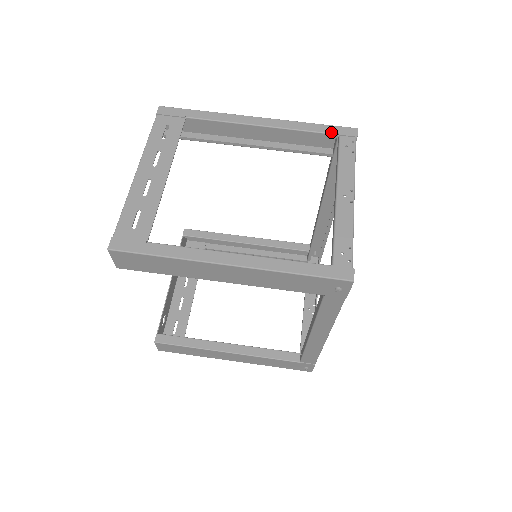
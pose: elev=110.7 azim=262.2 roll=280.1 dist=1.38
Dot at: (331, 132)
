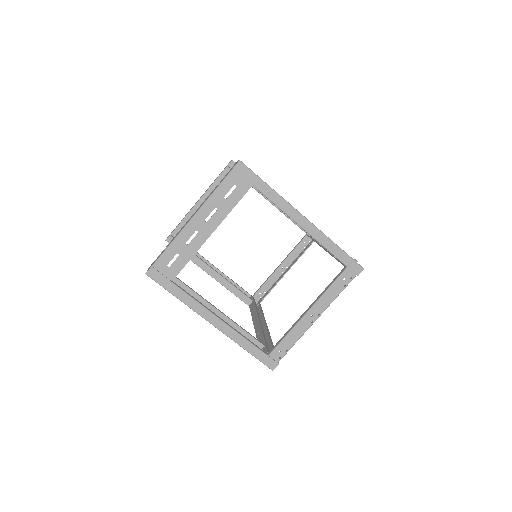
Dot at: (344, 262)
